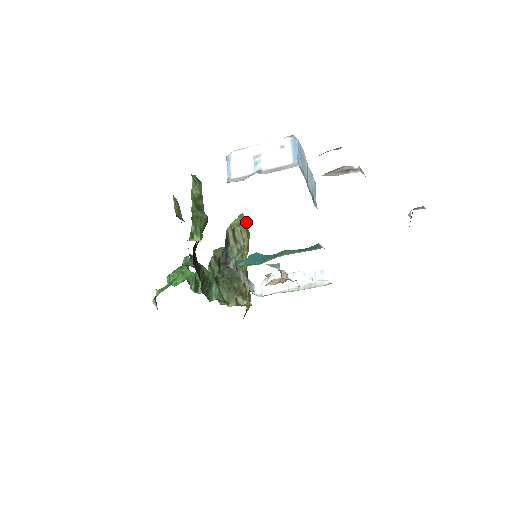
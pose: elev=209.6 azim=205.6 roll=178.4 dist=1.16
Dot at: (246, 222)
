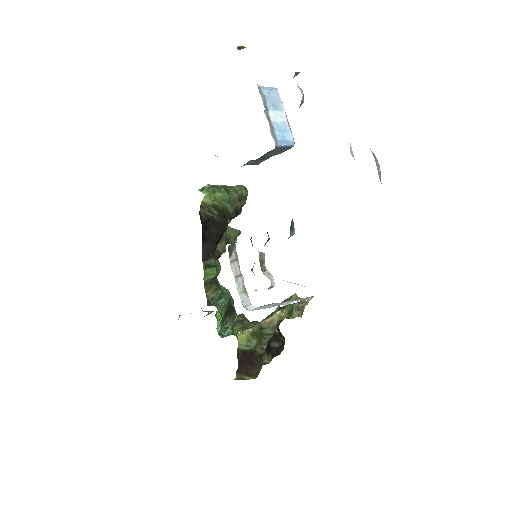
Dot at: occluded
